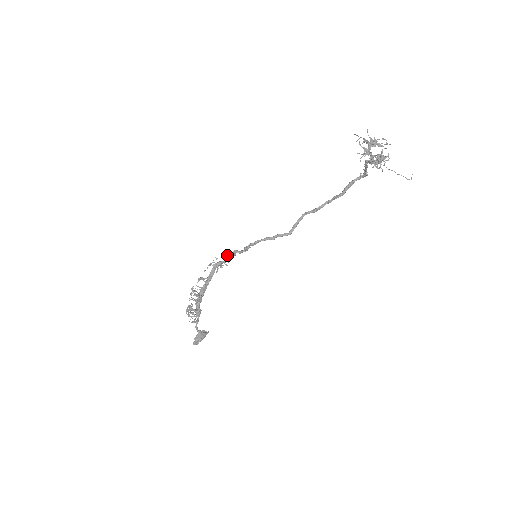
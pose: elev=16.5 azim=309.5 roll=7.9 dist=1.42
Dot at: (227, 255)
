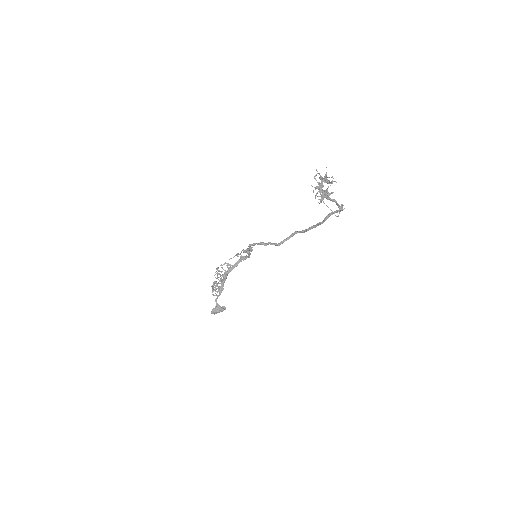
Dot at: (243, 250)
